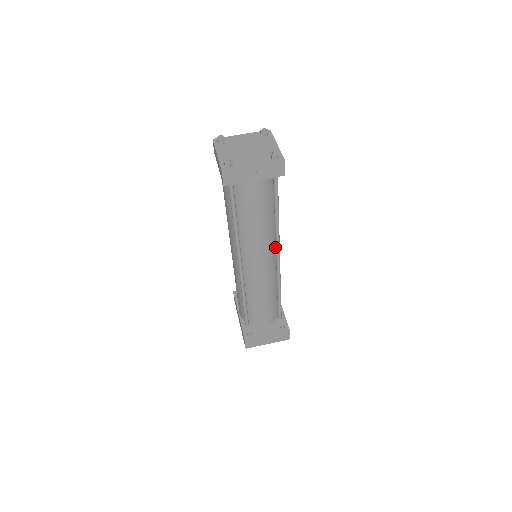
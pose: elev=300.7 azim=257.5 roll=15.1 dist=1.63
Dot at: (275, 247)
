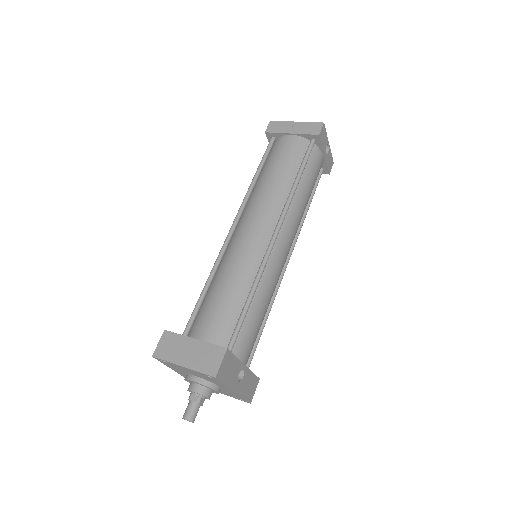
Dot at: (279, 223)
